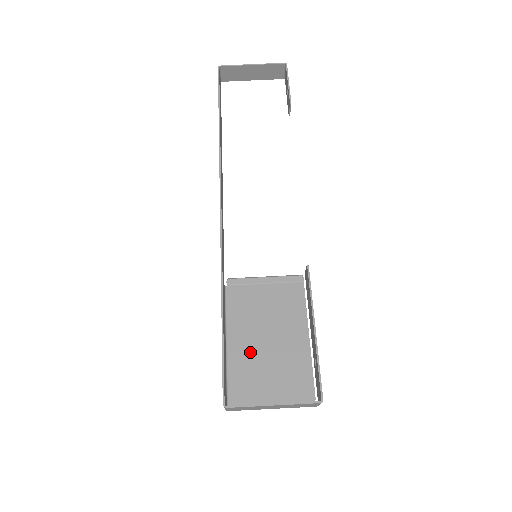
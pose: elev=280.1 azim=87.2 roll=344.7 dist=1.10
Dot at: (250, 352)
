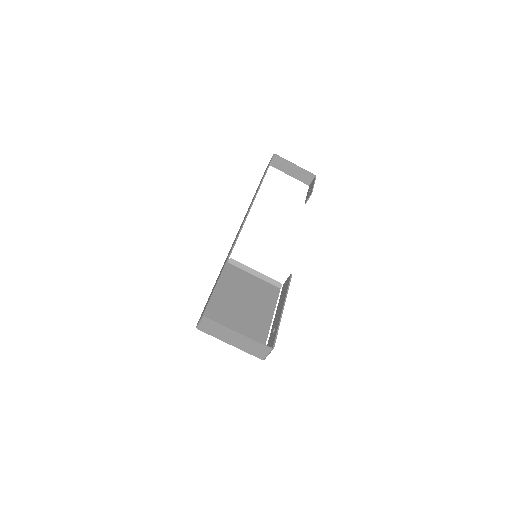
Dot at: (228, 306)
